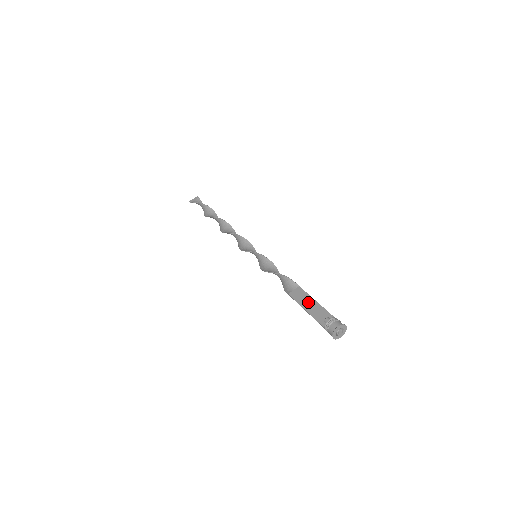
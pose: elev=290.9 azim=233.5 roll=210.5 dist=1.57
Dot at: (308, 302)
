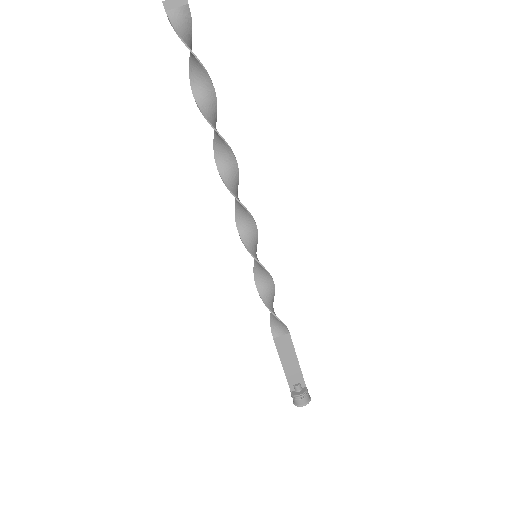
Dot at: (289, 358)
